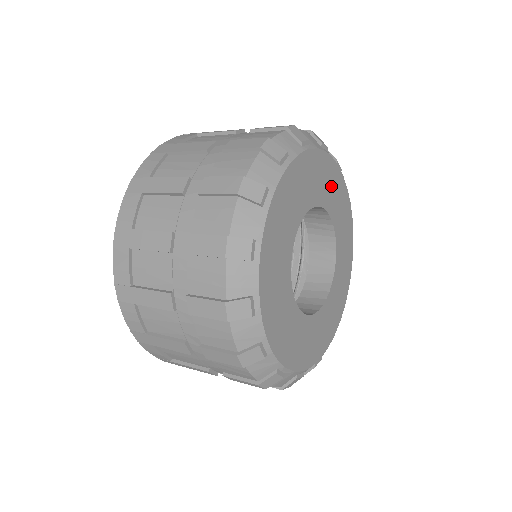
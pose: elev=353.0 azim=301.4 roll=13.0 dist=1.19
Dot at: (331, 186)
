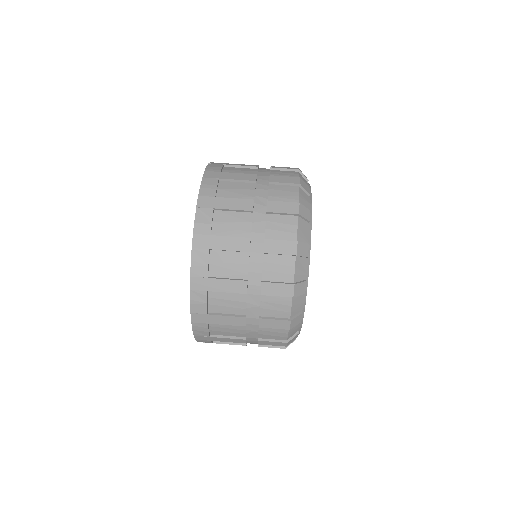
Dot at: occluded
